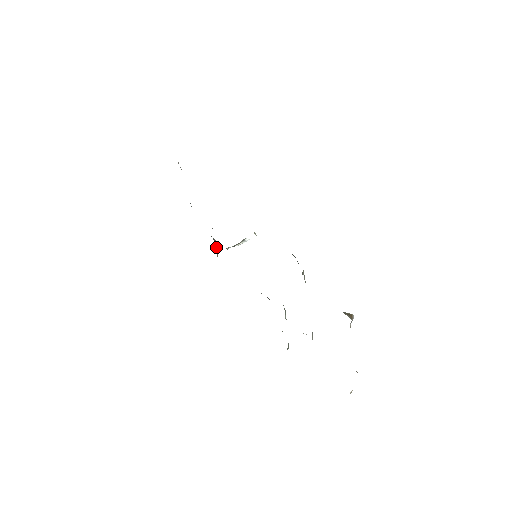
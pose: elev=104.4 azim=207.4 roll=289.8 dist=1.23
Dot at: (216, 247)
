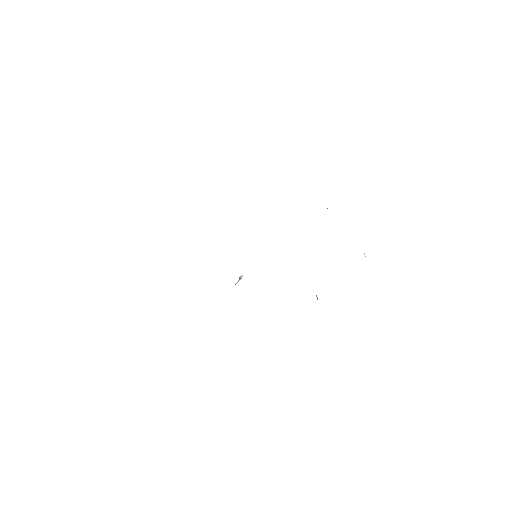
Dot at: occluded
